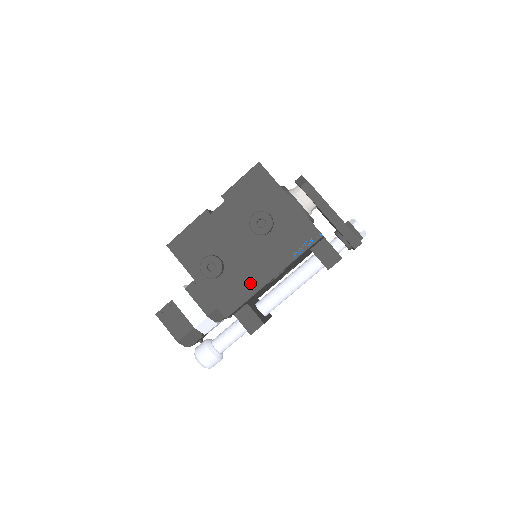
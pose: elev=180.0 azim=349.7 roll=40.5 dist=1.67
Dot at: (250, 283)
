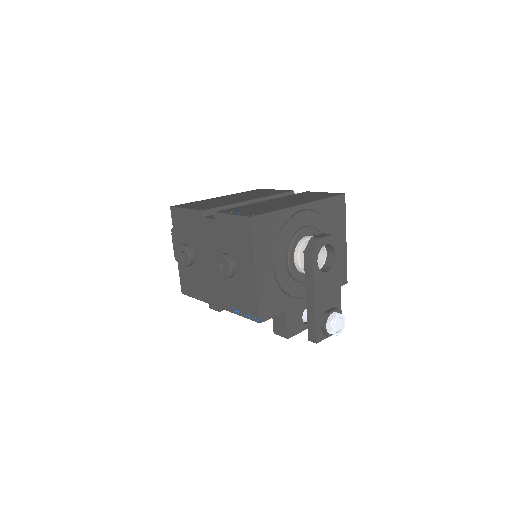
Dot at: (203, 292)
